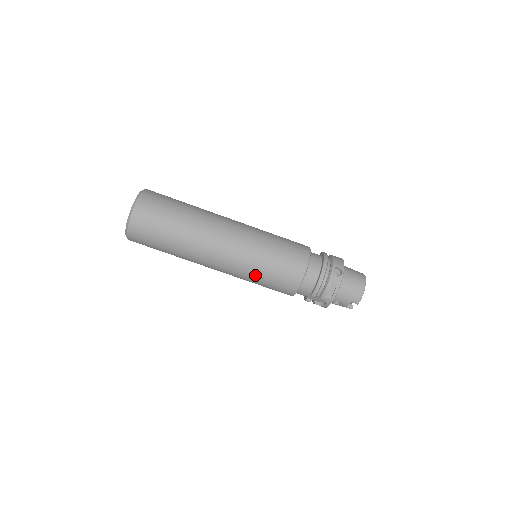
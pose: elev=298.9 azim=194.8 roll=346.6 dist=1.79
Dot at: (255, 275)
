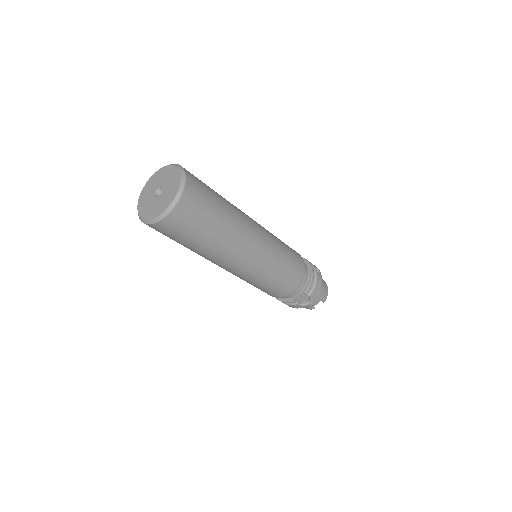
Dot at: (273, 271)
